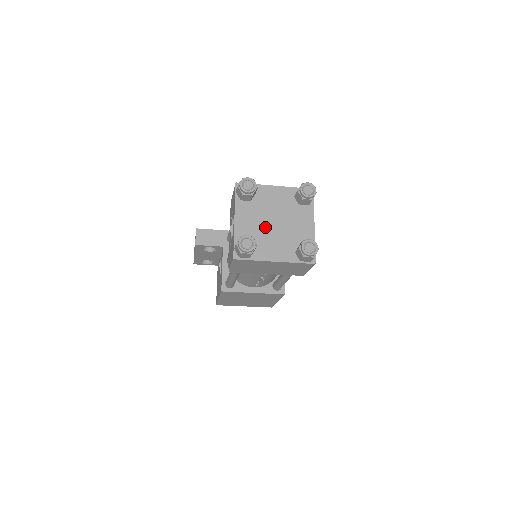
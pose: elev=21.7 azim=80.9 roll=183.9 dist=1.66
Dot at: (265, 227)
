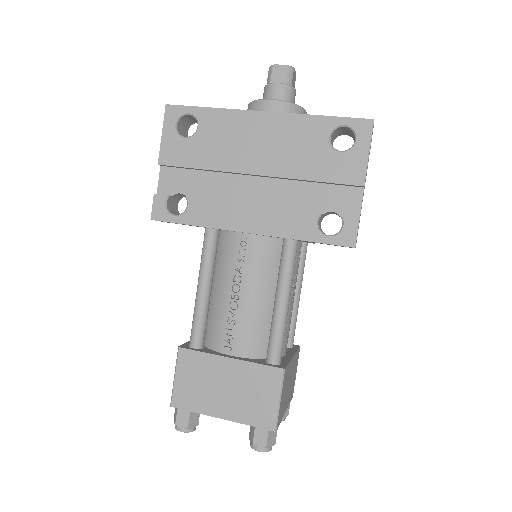
Dot at: occluded
